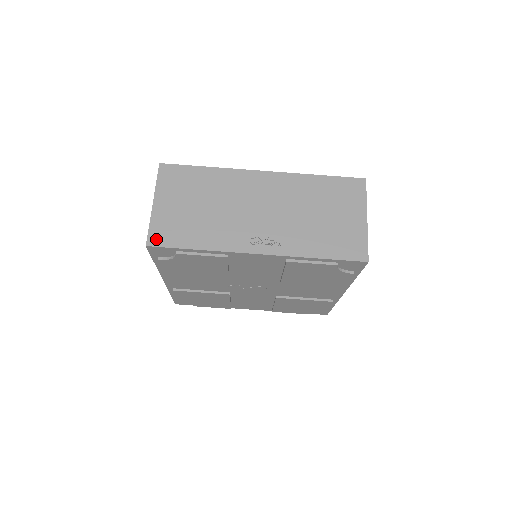
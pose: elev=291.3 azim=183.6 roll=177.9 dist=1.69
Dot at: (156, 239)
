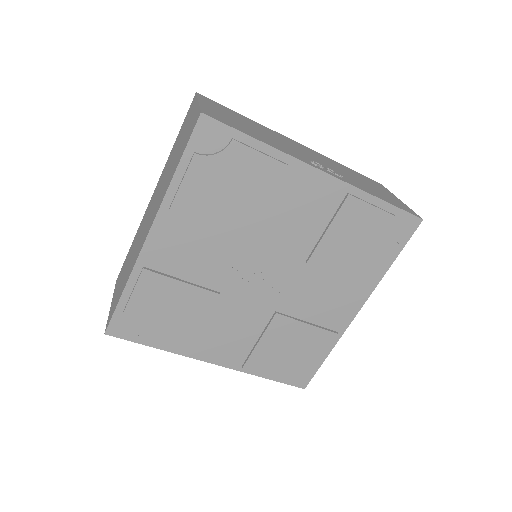
Dot at: (211, 115)
